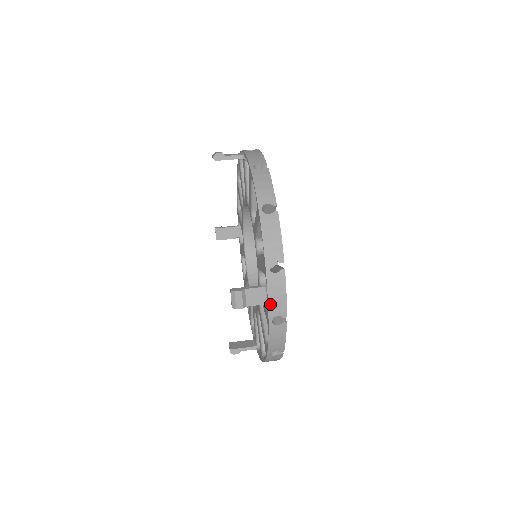
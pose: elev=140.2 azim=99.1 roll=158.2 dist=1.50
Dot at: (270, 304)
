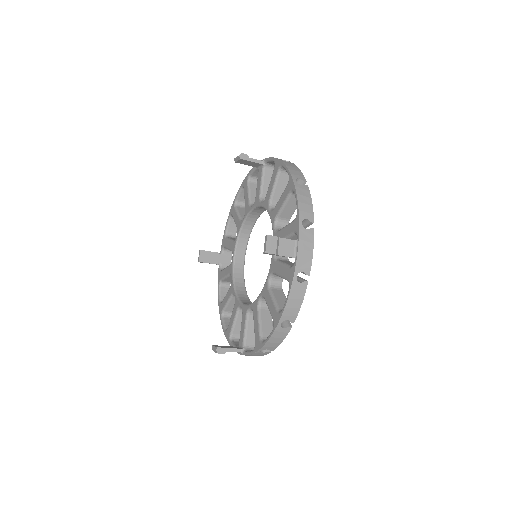
Dot at: (299, 257)
